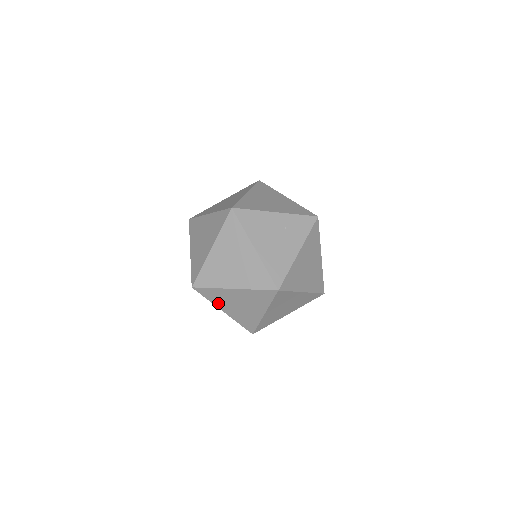
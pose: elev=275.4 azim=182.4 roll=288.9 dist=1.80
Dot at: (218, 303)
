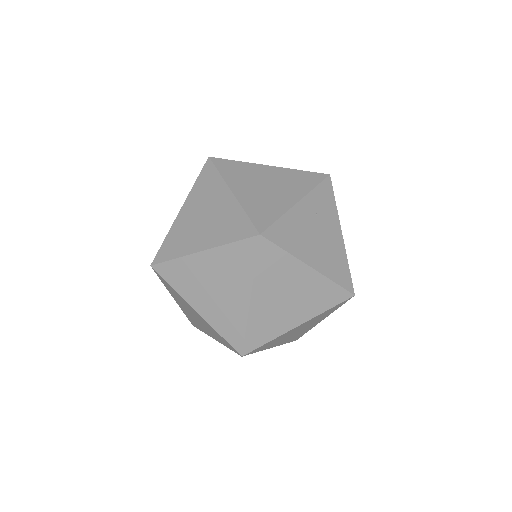
Dot at: (270, 346)
